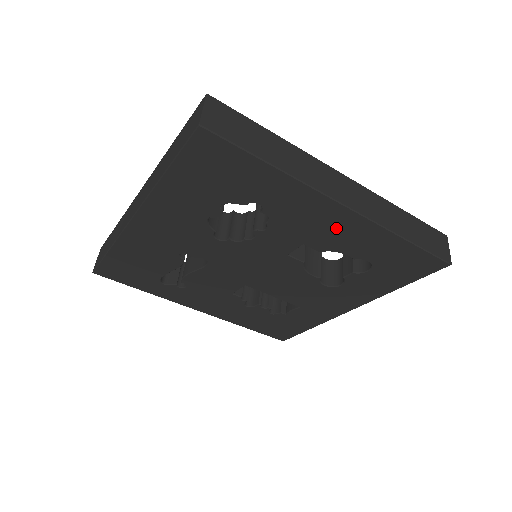
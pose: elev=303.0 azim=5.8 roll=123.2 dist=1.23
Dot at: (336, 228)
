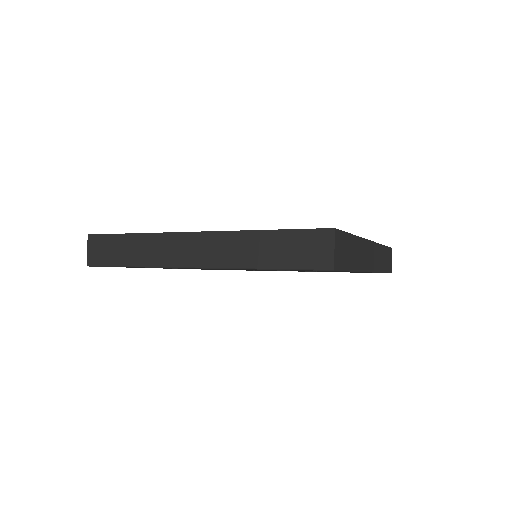
Dot at: occluded
